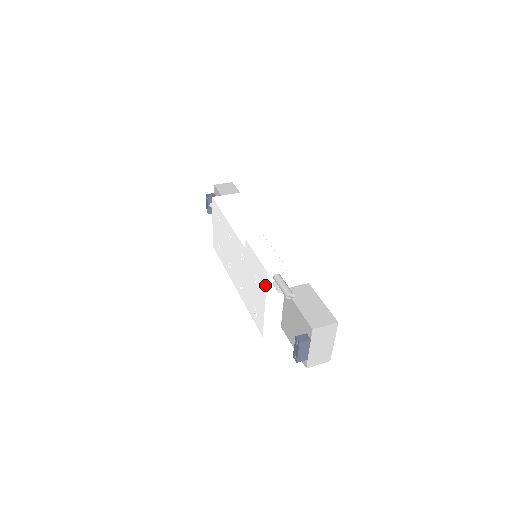
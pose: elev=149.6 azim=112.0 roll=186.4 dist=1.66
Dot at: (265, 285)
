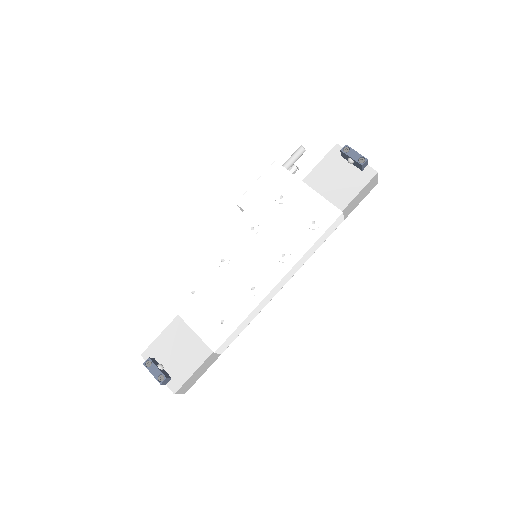
Dot at: (287, 172)
